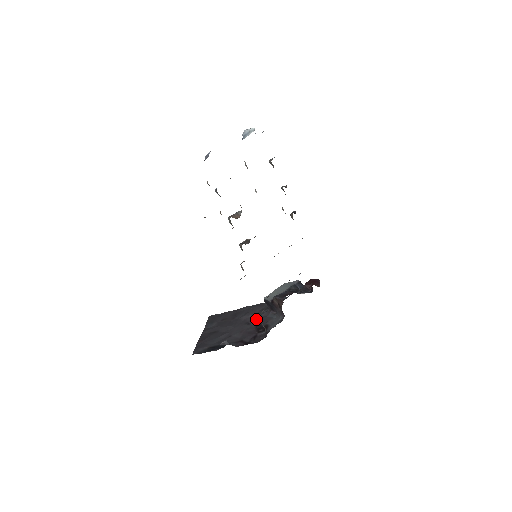
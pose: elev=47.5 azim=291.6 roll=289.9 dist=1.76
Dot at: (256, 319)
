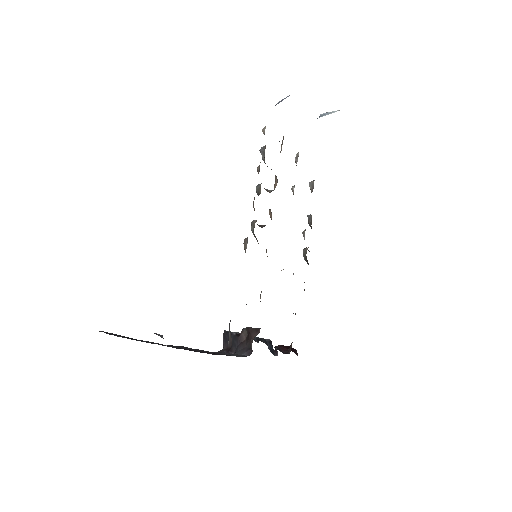
Dot at: occluded
